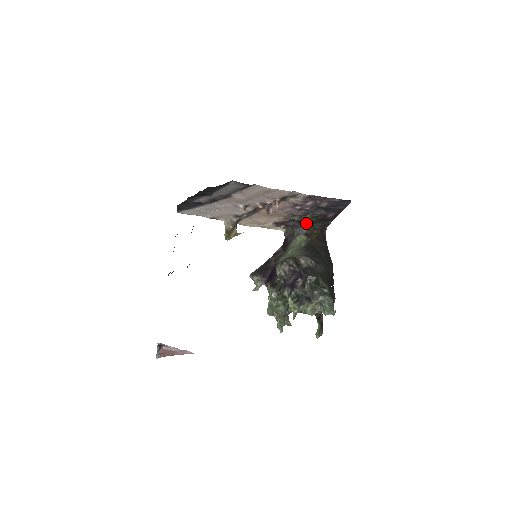
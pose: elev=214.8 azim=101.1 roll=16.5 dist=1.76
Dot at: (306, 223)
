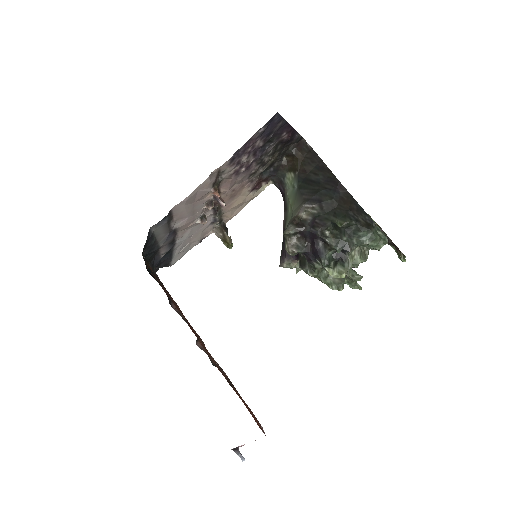
Dot at: (277, 161)
